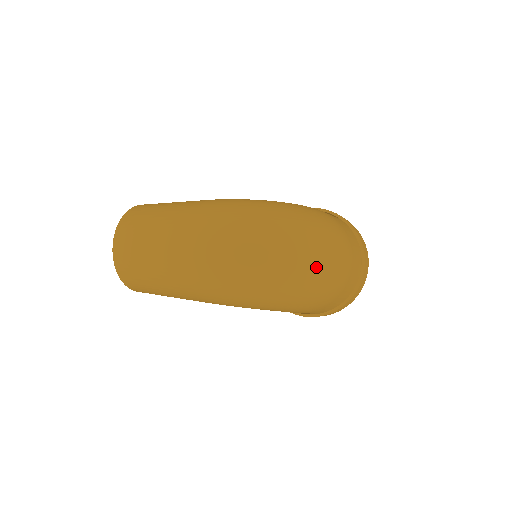
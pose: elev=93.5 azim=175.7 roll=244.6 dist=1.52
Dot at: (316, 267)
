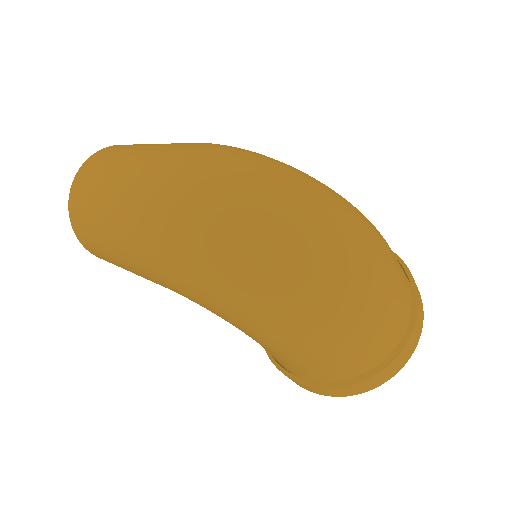
Dot at: (328, 268)
